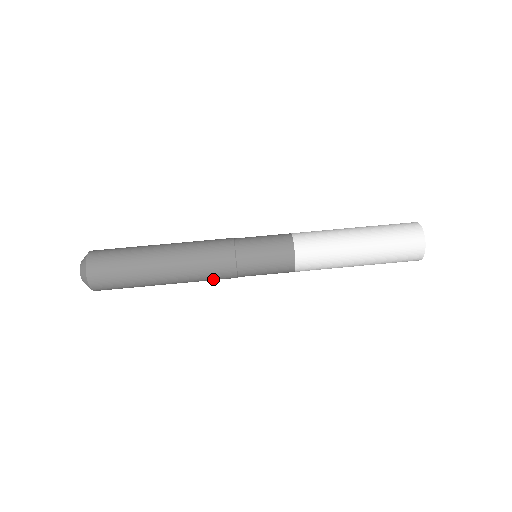
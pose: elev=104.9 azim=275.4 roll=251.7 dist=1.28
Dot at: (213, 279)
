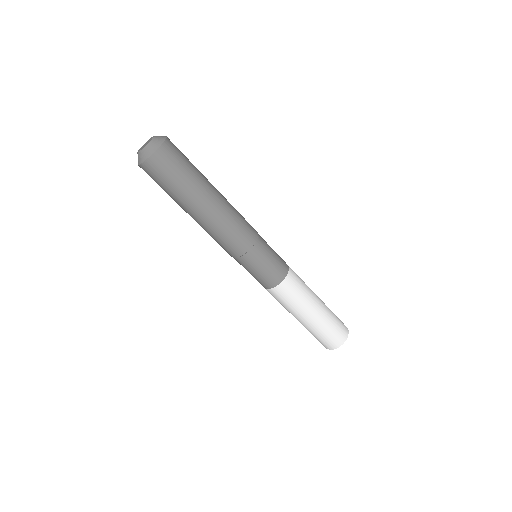
Dot at: occluded
